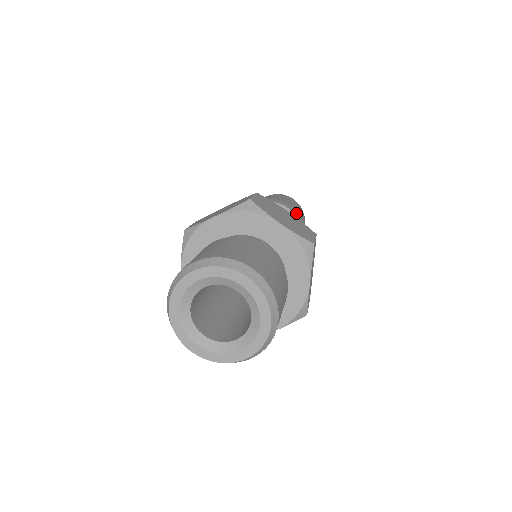
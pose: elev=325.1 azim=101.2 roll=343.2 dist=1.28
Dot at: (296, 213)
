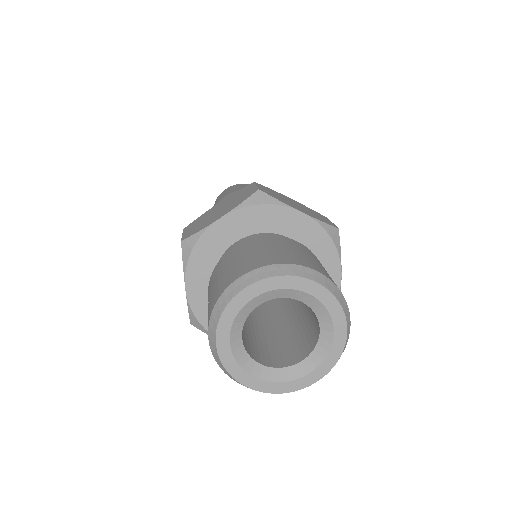
Dot at: occluded
